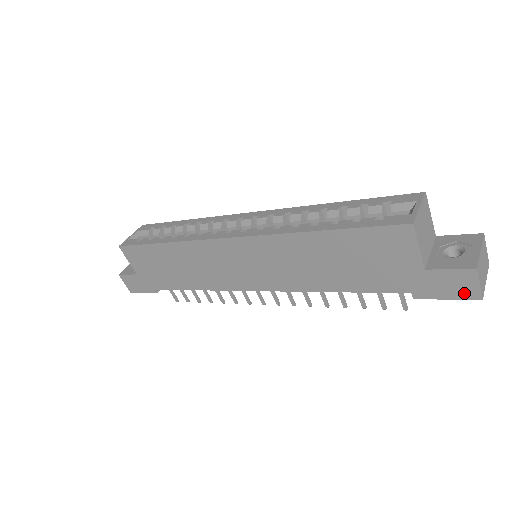
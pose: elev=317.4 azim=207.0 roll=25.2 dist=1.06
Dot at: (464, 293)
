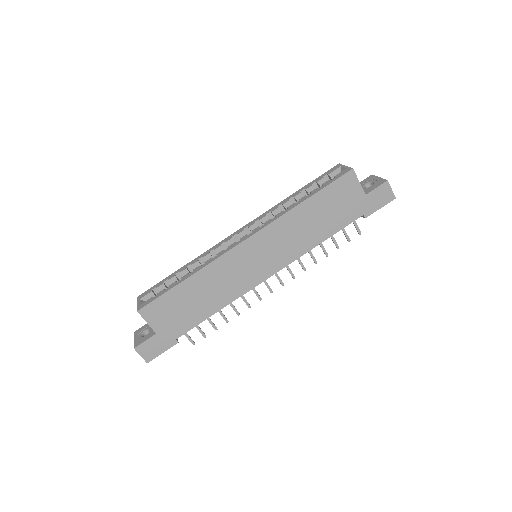
Dot at: (387, 199)
